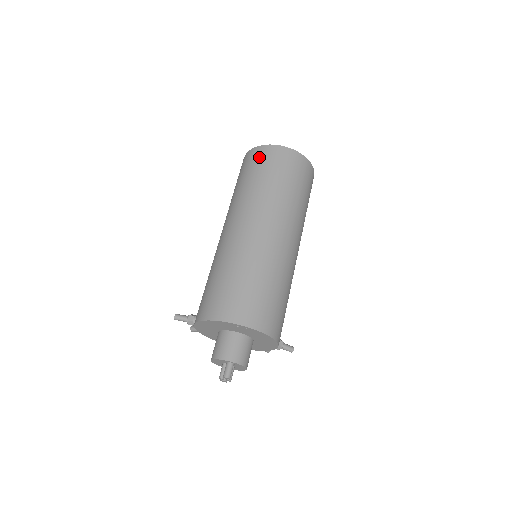
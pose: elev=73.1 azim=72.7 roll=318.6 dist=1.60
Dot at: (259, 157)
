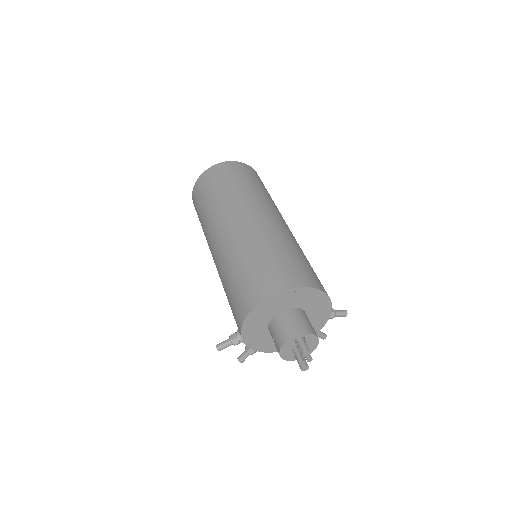
Dot at: (206, 181)
